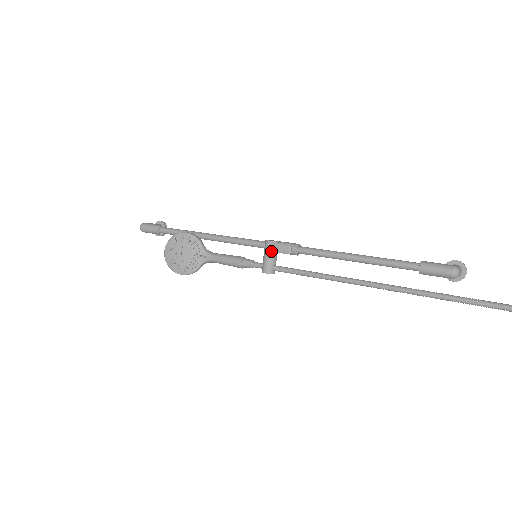
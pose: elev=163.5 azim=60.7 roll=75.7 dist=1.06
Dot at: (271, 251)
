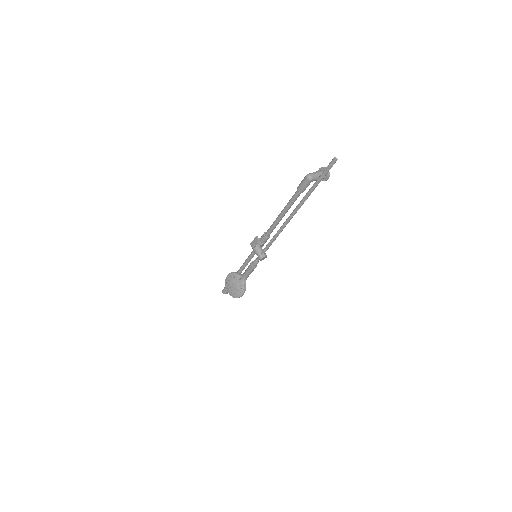
Dot at: (254, 247)
